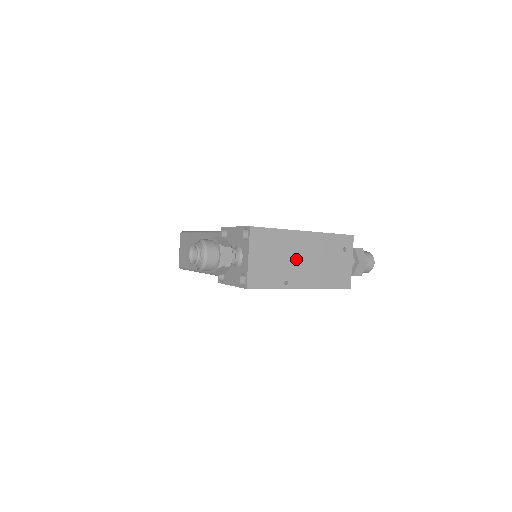
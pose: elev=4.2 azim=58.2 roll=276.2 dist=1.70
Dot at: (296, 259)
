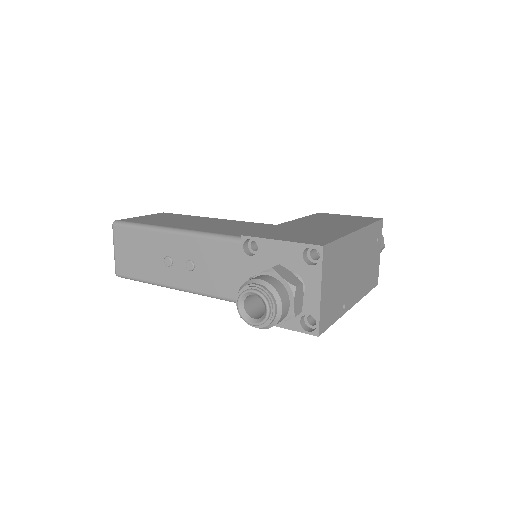
Dot at: (351, 271)
